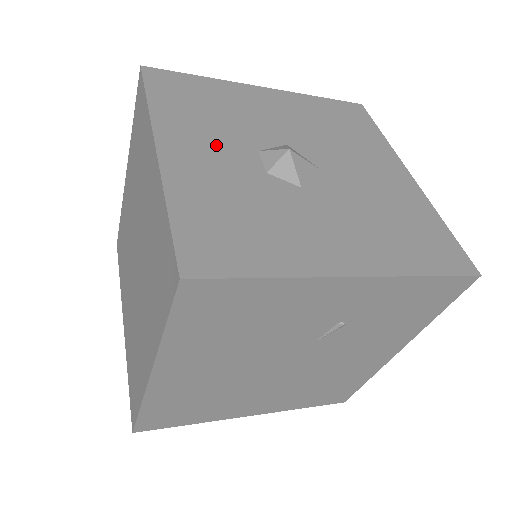
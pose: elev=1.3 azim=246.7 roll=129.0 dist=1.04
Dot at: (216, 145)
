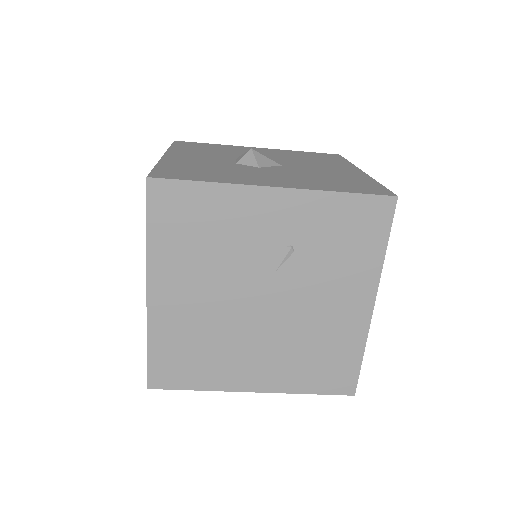
Dot at: (206, 156)
